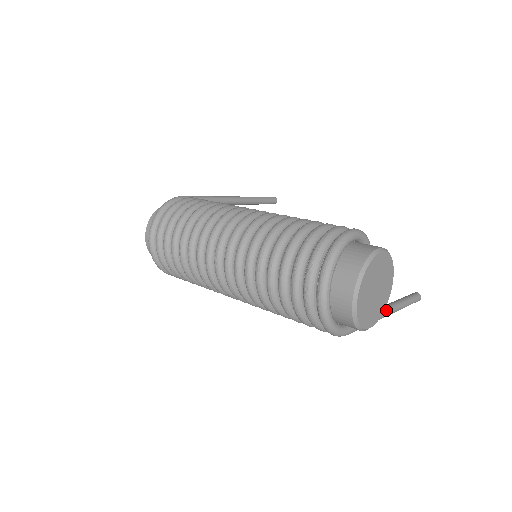
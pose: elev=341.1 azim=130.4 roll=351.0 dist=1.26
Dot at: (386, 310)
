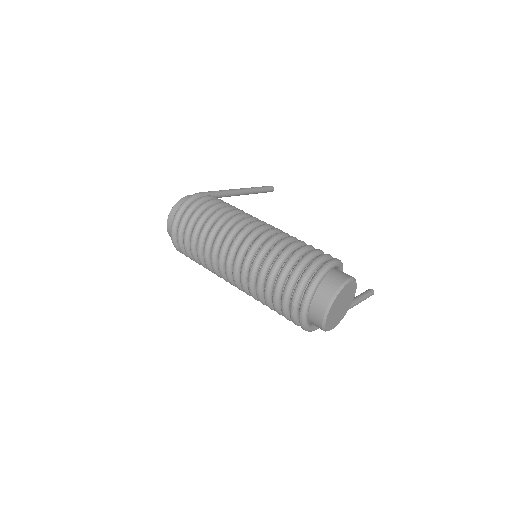
Dot at: occluded
